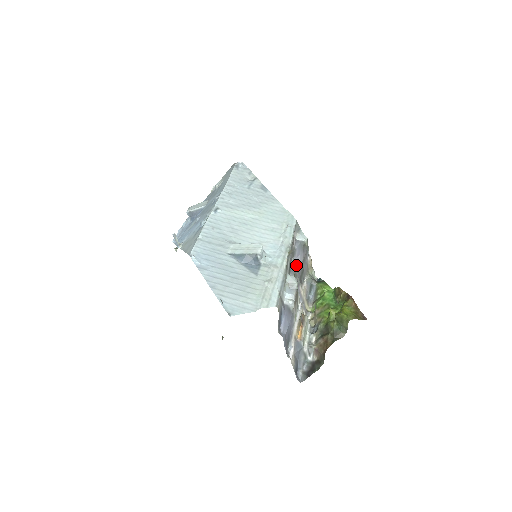
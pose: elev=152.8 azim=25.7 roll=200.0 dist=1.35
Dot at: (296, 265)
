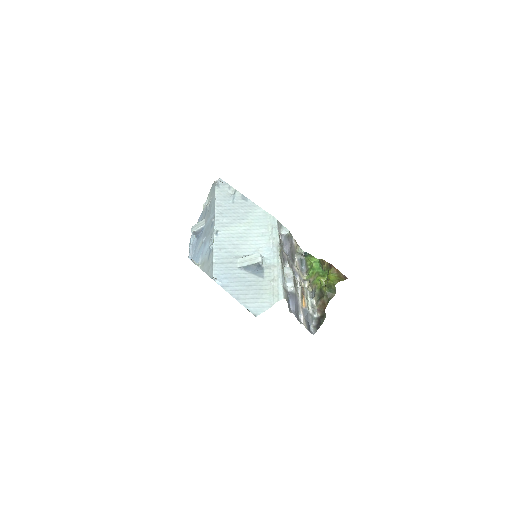
Dot at: (286, 252)
